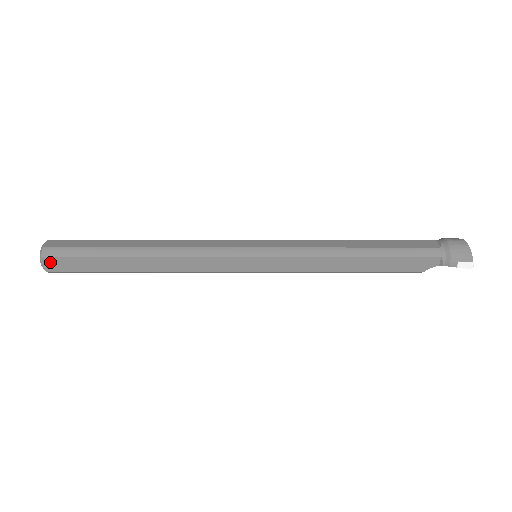
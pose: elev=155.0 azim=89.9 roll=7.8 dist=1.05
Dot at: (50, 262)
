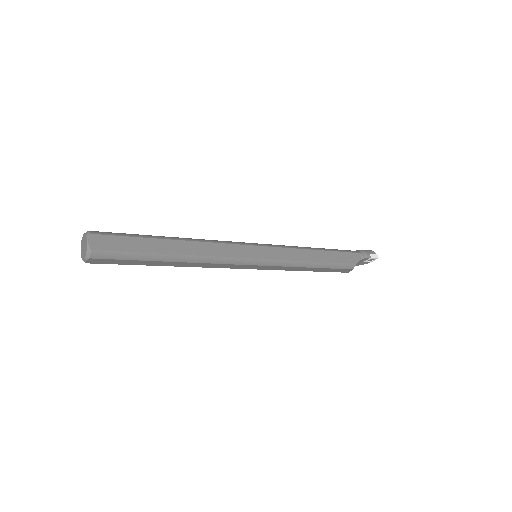
Dot at: (97, 240)
